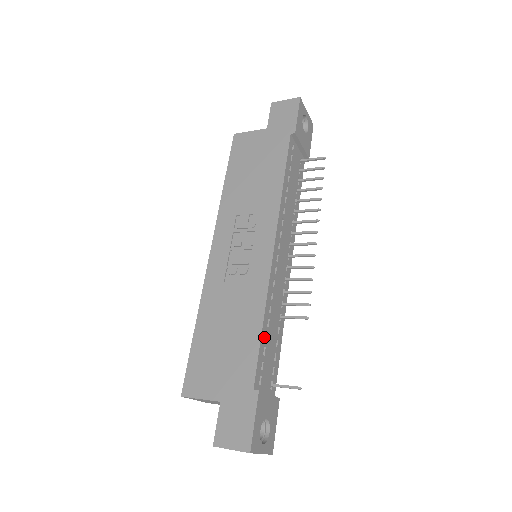
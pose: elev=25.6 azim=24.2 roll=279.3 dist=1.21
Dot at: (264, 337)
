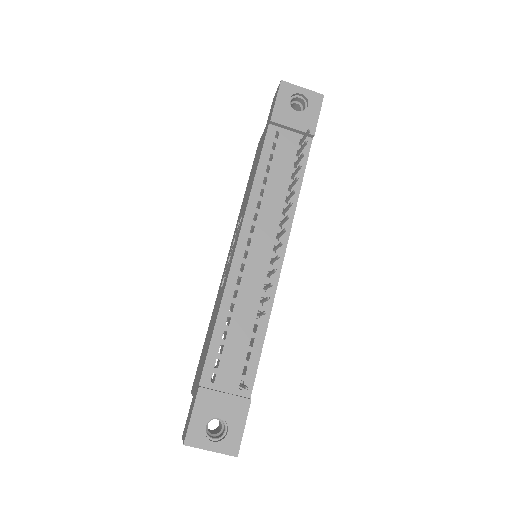
Dot at: (220, 335)
